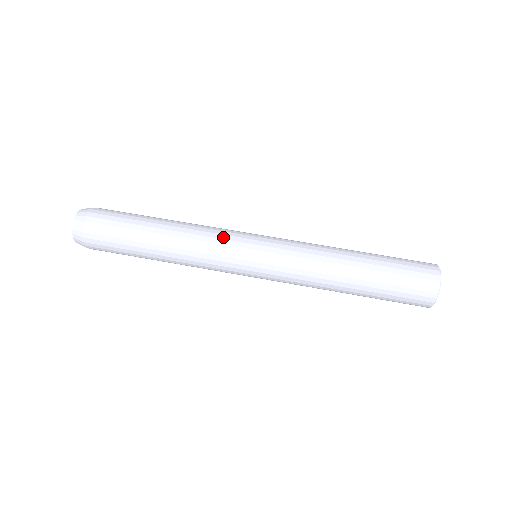
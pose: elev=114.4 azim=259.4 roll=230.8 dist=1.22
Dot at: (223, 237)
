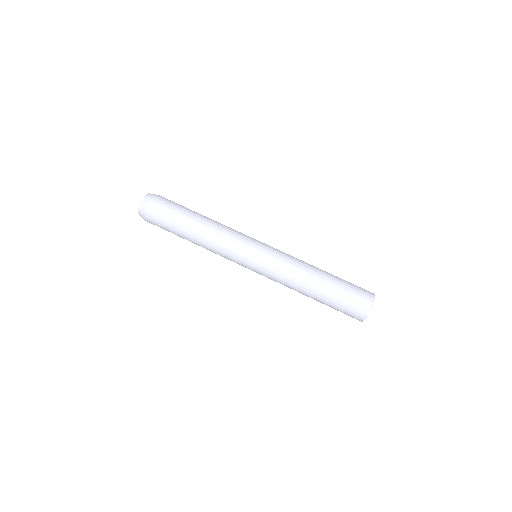
Dot at: (237, 238)
